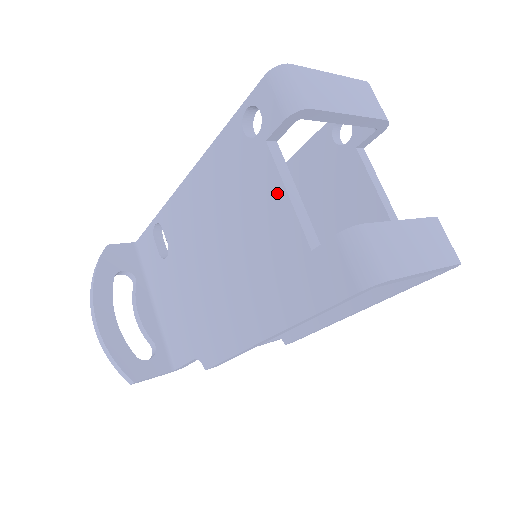
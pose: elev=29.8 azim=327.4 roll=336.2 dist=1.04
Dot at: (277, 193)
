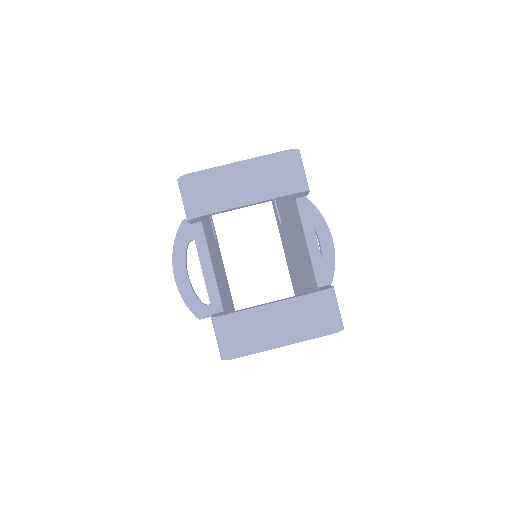
Dot at: occluded
